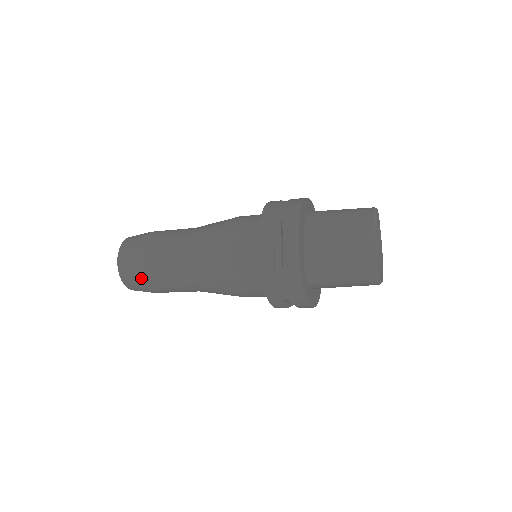
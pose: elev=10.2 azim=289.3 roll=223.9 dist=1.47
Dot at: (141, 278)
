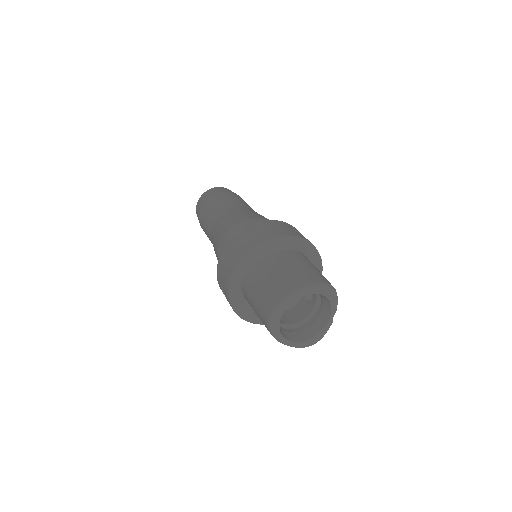
Dot at: (200, 211)
